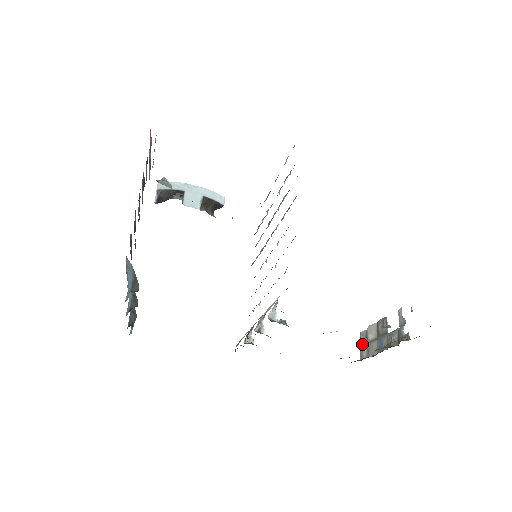
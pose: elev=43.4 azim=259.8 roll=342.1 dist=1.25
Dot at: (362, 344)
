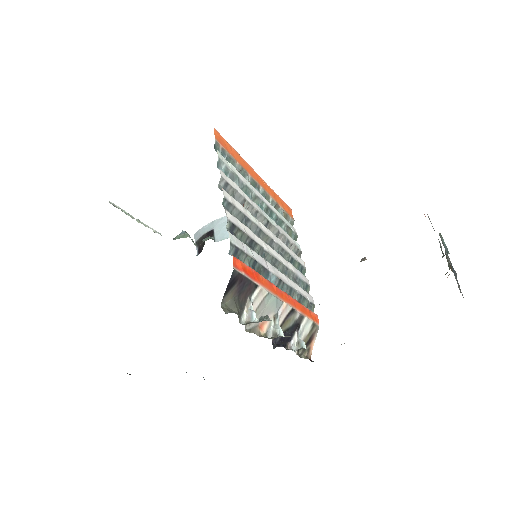
Dot at: occluded
